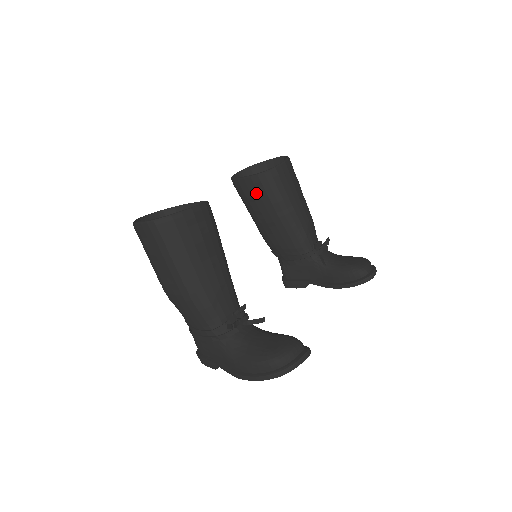
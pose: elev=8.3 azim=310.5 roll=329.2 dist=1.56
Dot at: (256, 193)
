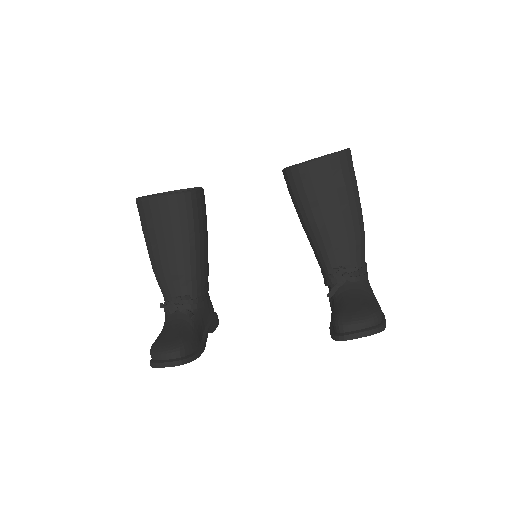
Dot at: occluded
